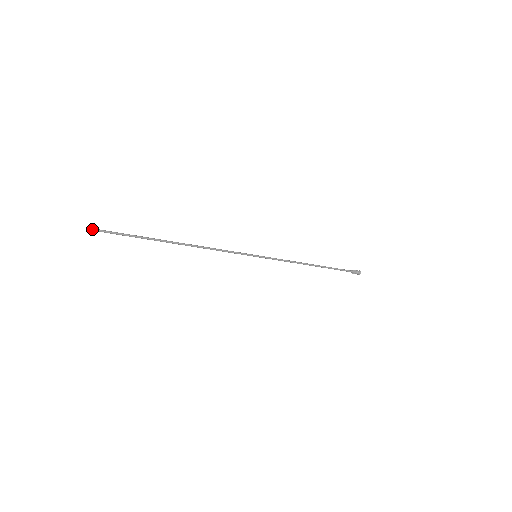
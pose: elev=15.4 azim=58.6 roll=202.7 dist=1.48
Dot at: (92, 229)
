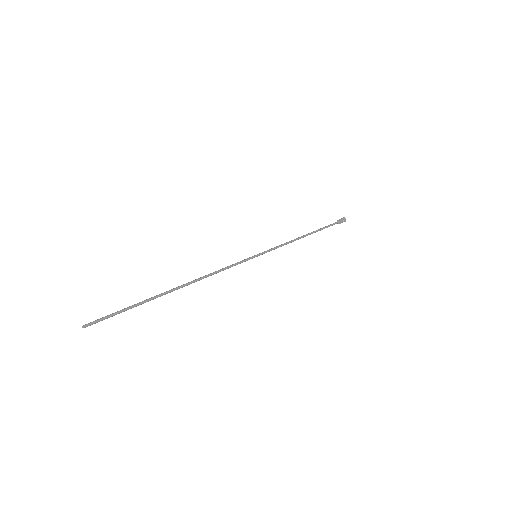
Dot at: (85, 325)
